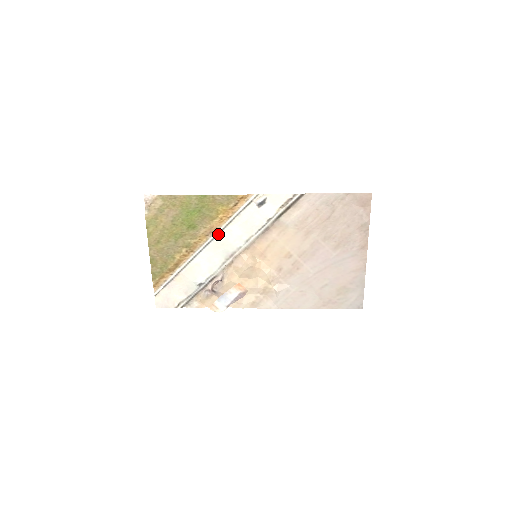
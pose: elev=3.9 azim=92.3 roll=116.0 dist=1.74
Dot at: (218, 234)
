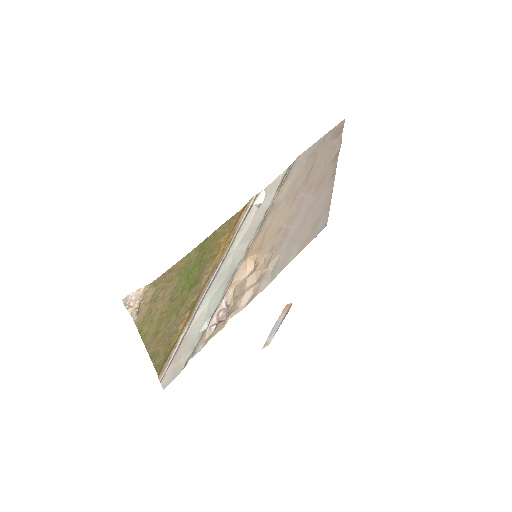
Dot at: (220, 267)
